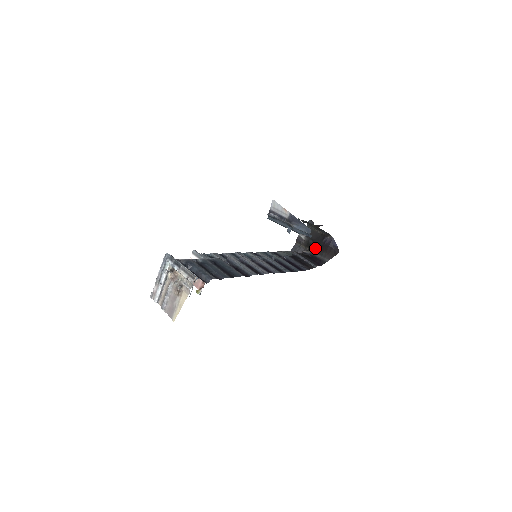
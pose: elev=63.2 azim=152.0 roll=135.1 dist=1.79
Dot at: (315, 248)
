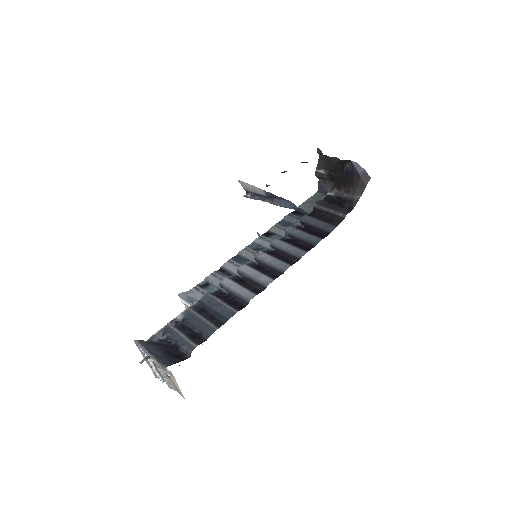
Dot at: (339, 184)
